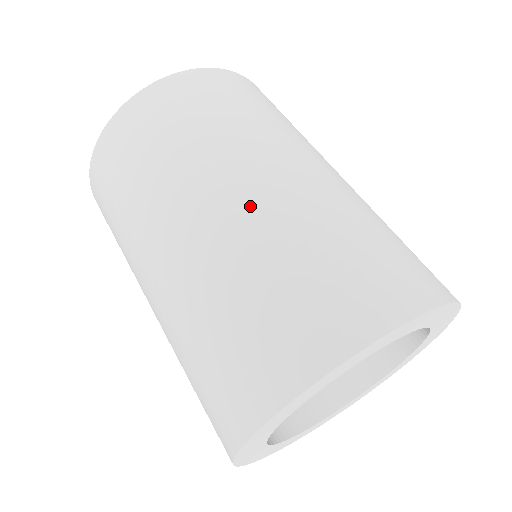
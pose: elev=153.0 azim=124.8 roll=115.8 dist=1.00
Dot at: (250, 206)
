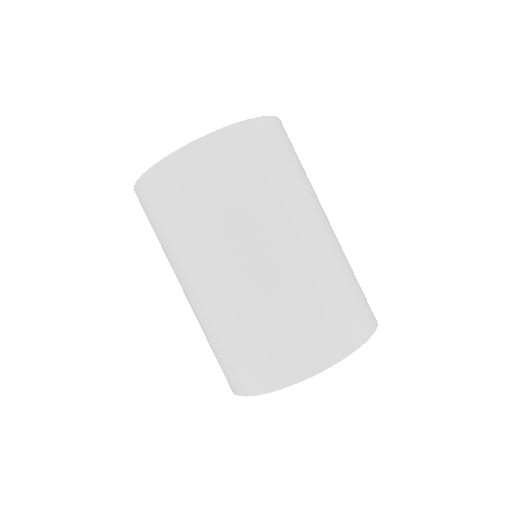
Dot at: (331, 238)
